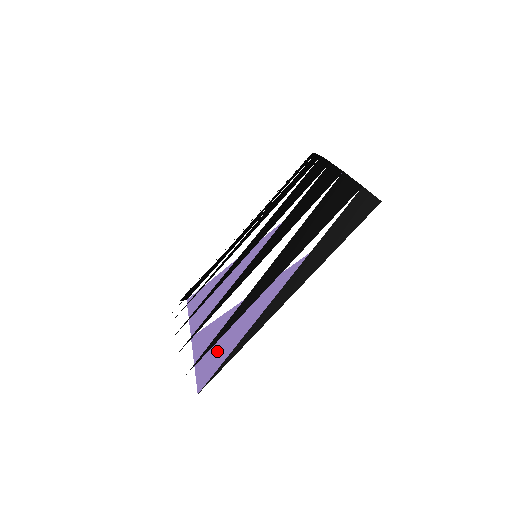
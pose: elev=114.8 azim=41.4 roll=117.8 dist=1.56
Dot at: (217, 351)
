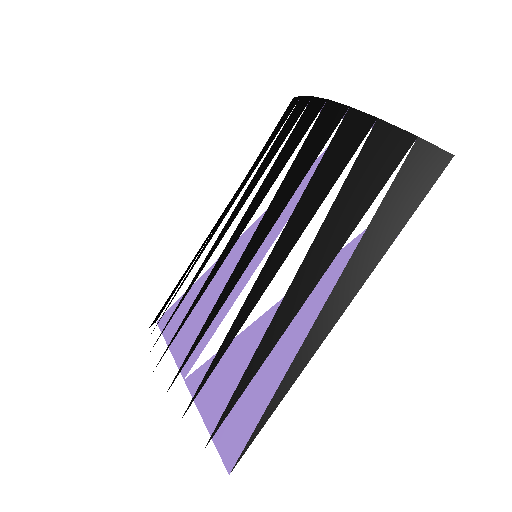
Dot at: (238, 404)
